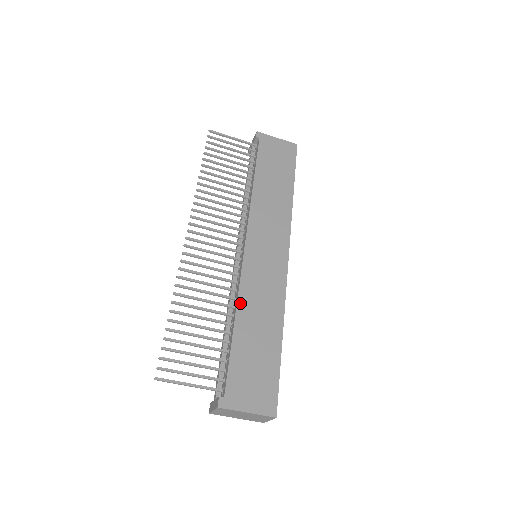
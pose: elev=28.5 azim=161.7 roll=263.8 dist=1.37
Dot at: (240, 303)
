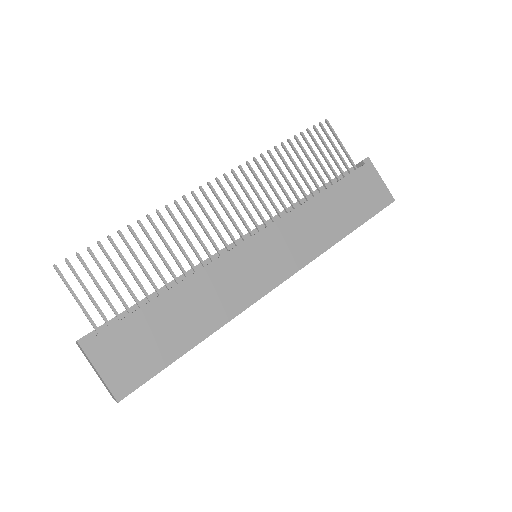
Dot at: (194, 277)
